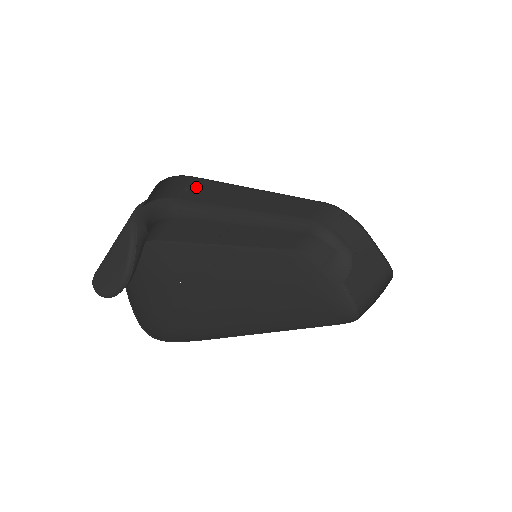
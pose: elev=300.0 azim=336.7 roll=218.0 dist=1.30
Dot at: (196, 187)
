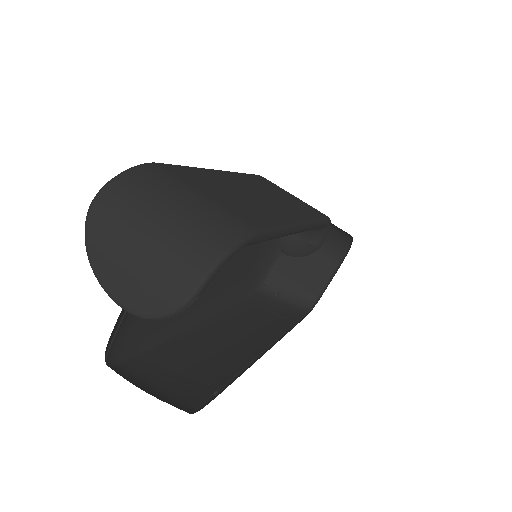
Dot at: occluded
